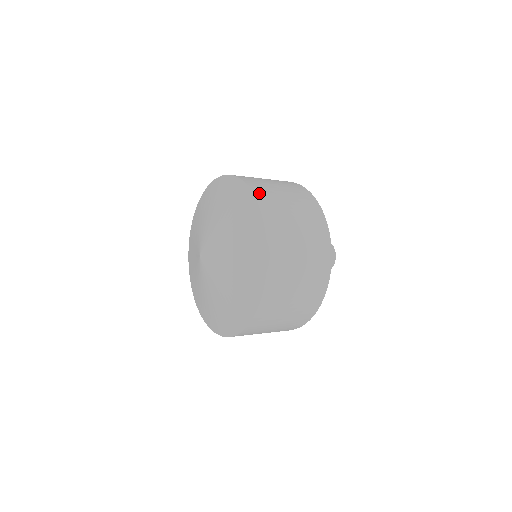
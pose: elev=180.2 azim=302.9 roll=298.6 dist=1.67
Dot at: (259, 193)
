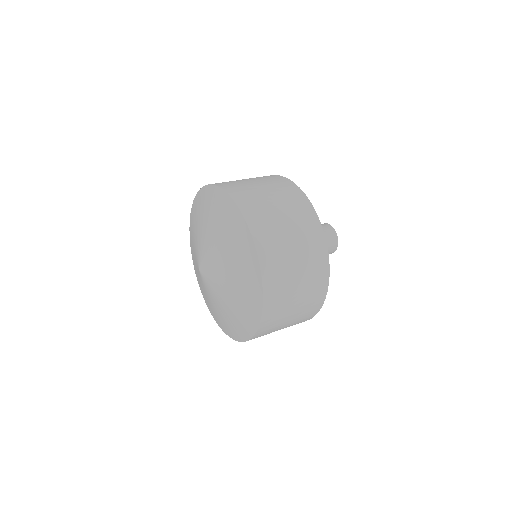
Dot at: (223, 185)
